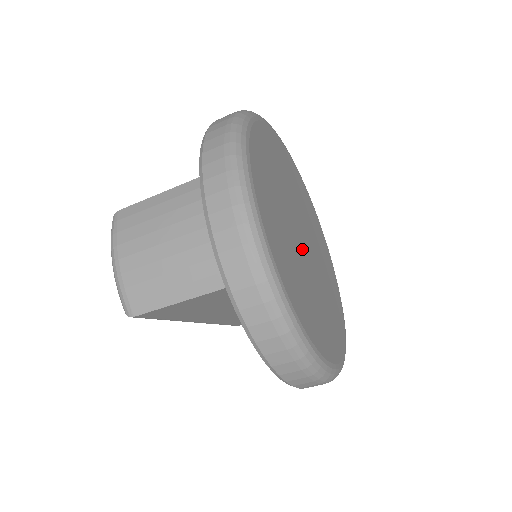
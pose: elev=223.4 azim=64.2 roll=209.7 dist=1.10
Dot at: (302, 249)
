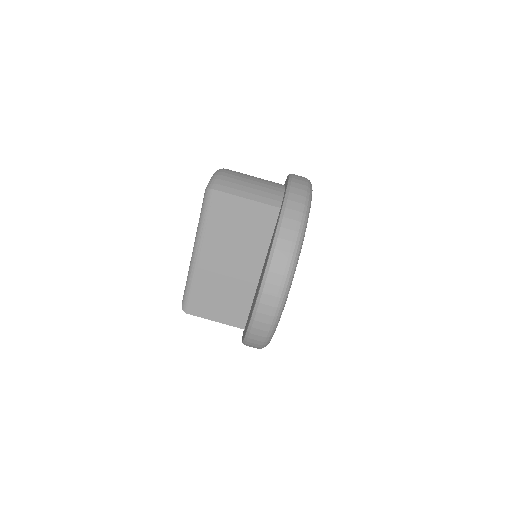
Dot at: occluded
